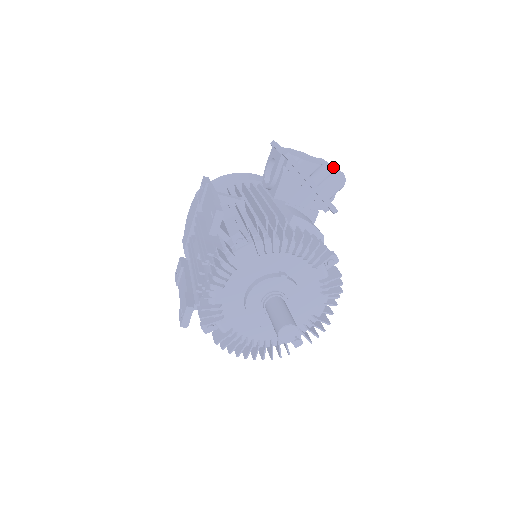
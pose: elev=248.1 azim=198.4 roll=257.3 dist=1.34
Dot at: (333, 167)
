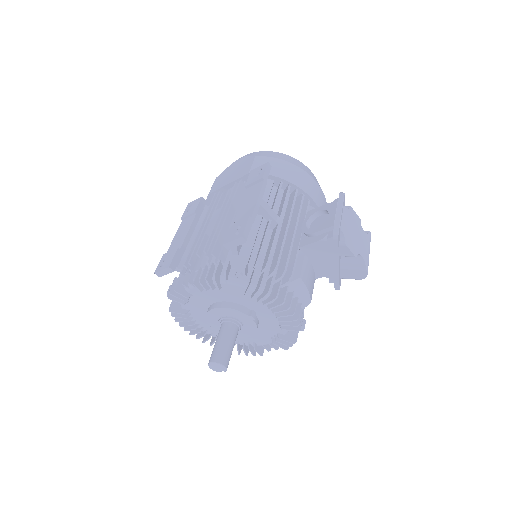
Dot at: (366, 260)
